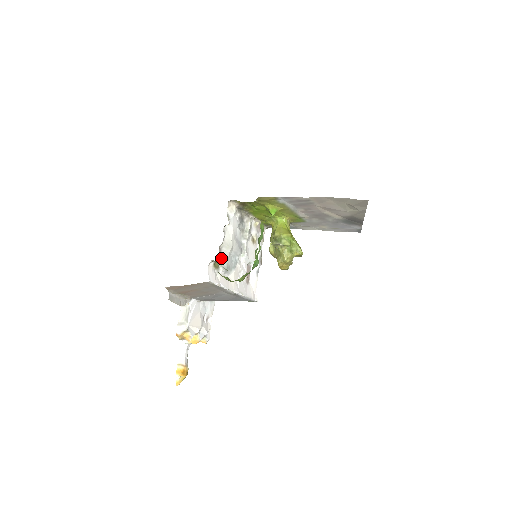
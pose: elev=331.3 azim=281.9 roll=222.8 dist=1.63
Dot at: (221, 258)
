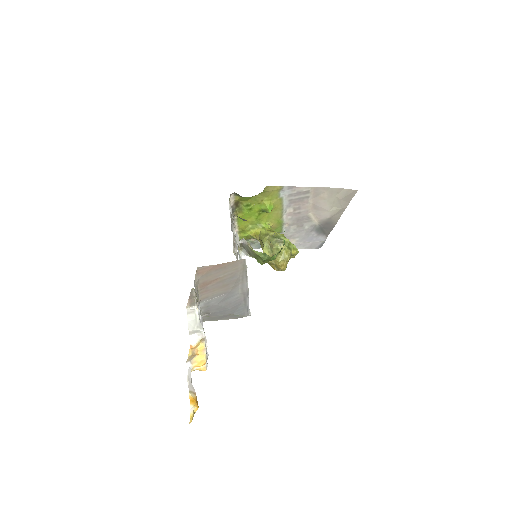
Dot at: occluded
